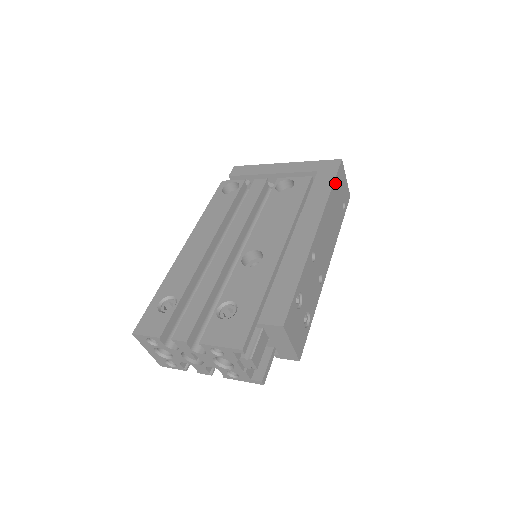
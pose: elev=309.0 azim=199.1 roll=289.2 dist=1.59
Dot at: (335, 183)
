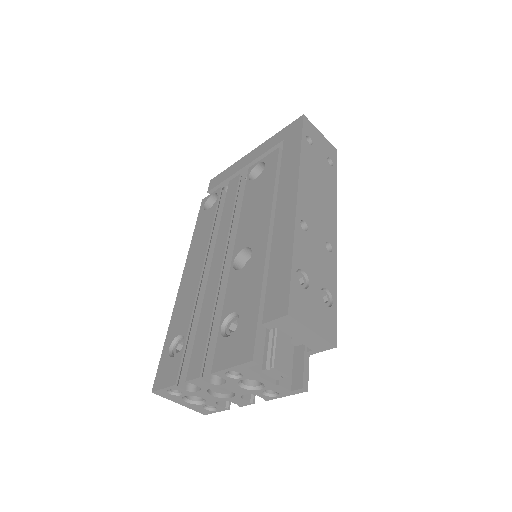
Dot at: (304, 141)
